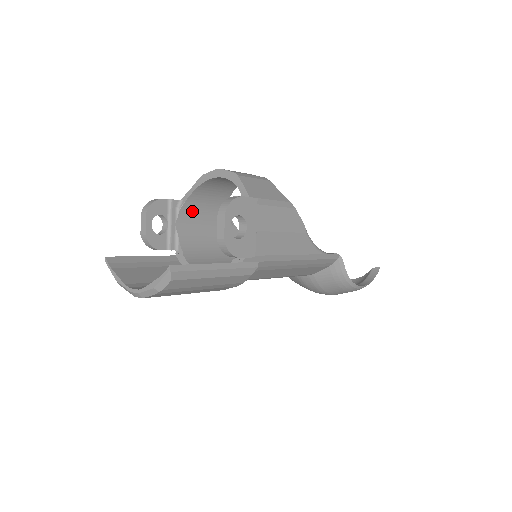
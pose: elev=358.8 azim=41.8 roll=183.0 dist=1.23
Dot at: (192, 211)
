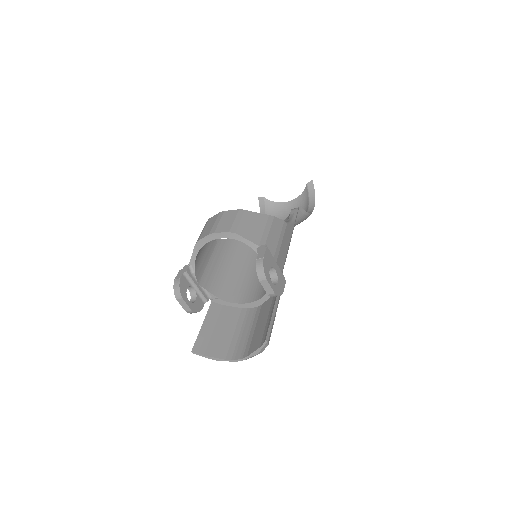
Dot at: (199, 264)
